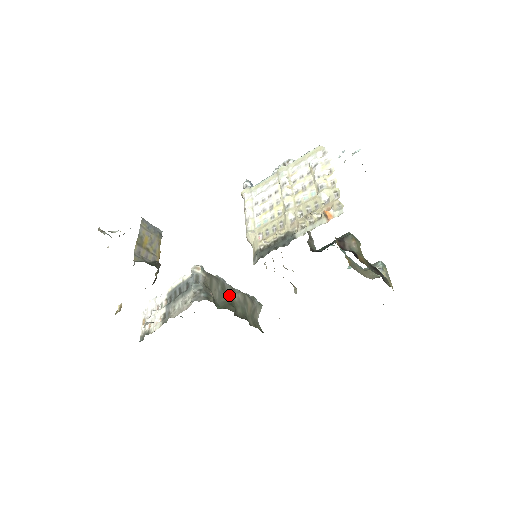
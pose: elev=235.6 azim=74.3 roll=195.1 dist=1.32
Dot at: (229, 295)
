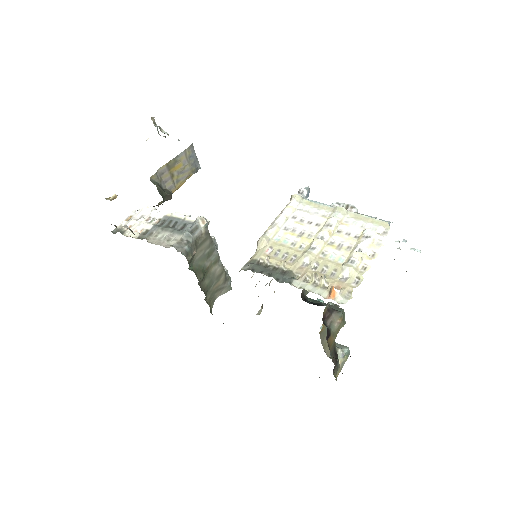
Dot at: (210, 262)
